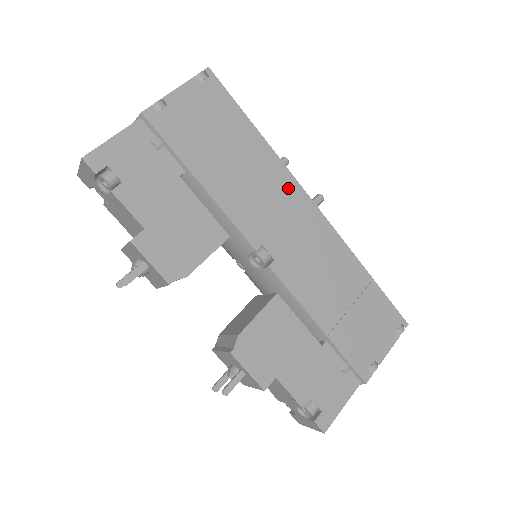
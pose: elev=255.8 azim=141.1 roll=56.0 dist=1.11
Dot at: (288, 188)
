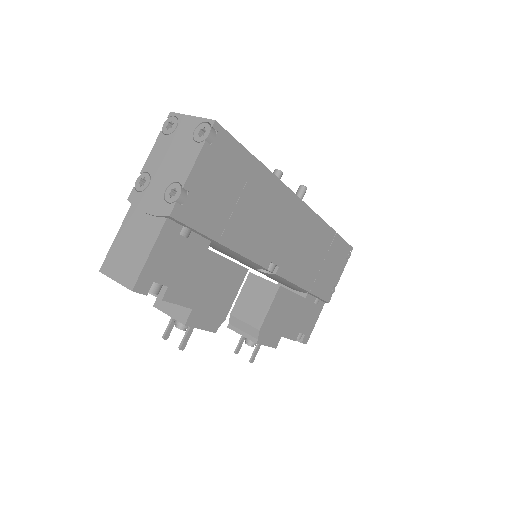
Dot at: (285, 202)
